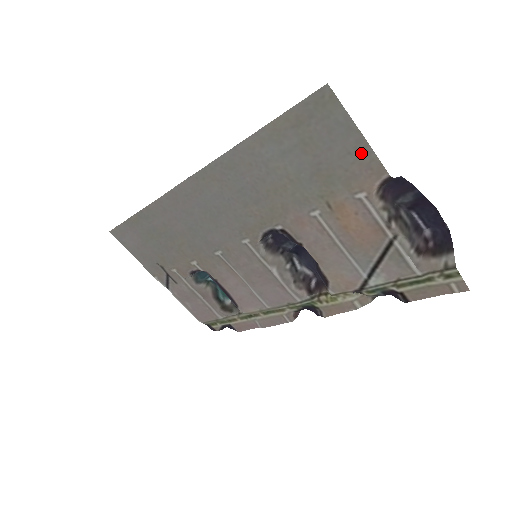
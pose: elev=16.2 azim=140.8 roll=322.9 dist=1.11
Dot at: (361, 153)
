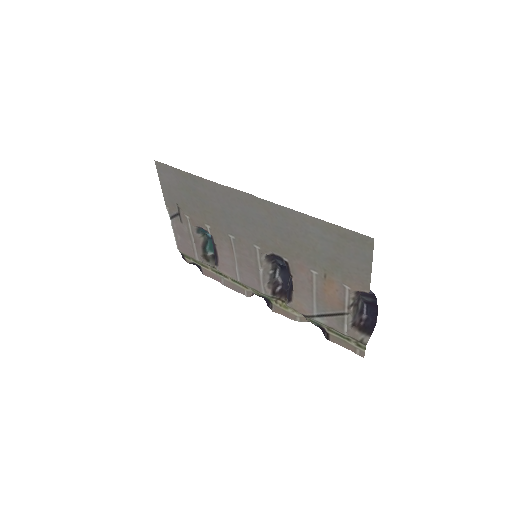
Dot at: (364, 274)
